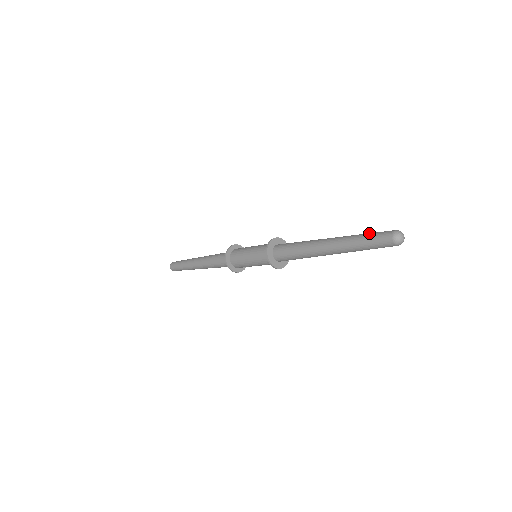
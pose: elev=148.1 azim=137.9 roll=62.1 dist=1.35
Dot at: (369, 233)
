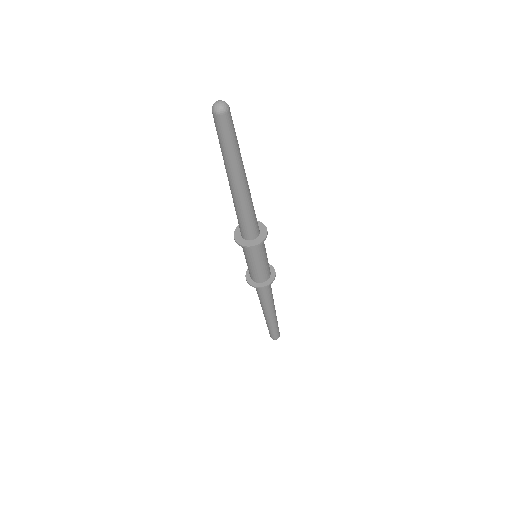
Dot at: occluded
